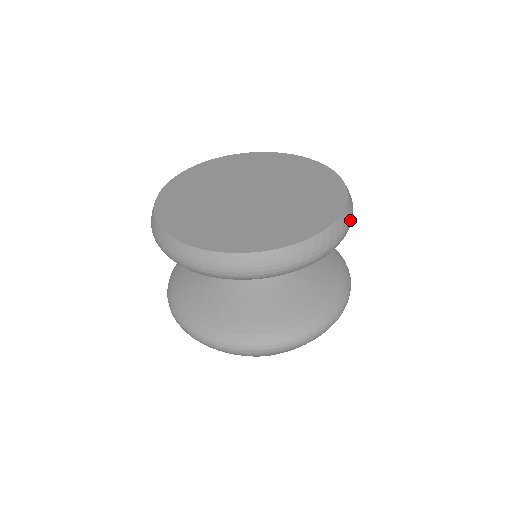
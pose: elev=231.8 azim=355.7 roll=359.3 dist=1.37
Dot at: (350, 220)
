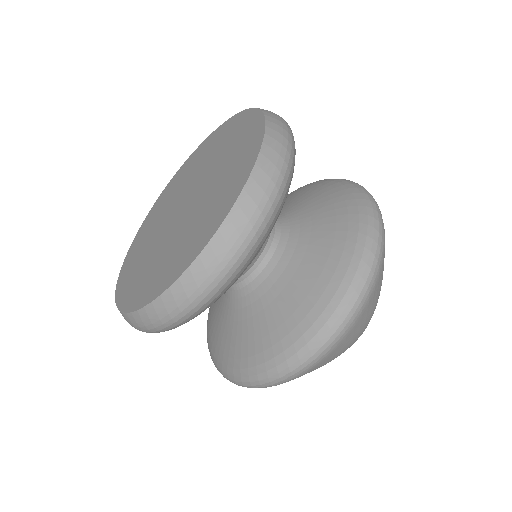
Dot at: (231, 250)
